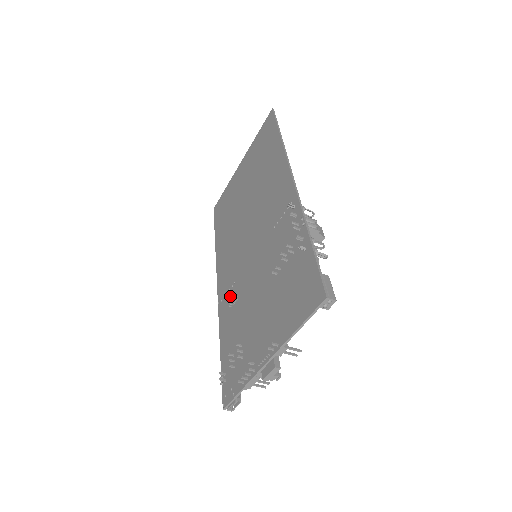
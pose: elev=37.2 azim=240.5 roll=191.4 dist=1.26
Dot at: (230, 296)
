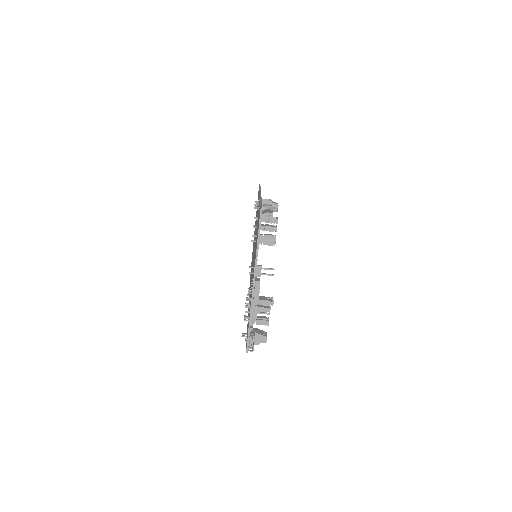
Dot at: occluded
